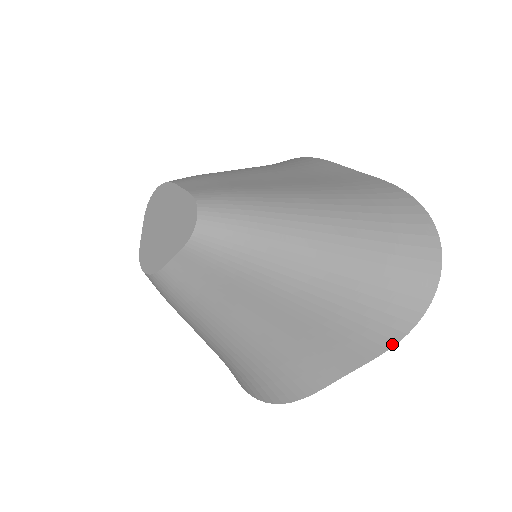
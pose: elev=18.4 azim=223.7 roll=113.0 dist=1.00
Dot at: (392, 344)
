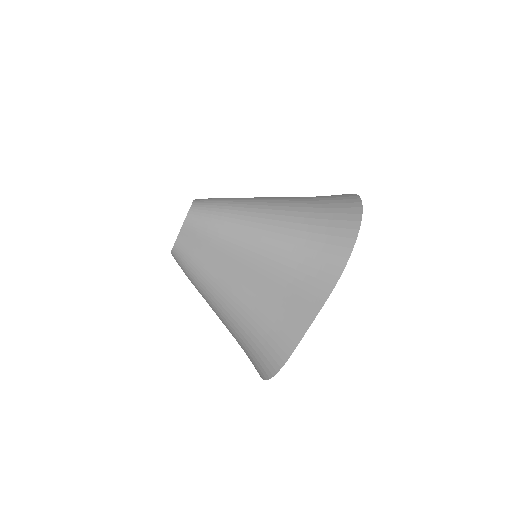
Dot at: (331, 288)
